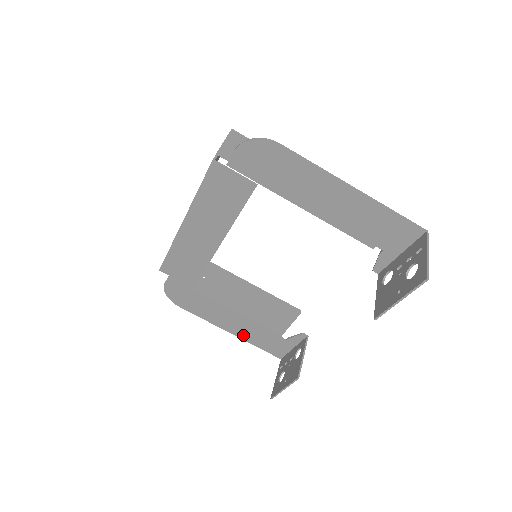
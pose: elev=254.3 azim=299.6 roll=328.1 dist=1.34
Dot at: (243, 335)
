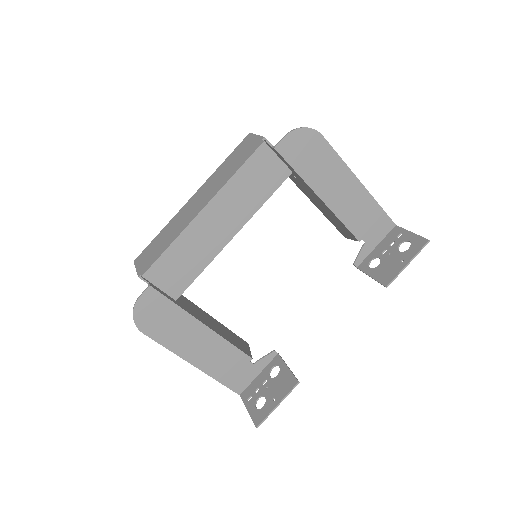
Dot at: (209, 366)
